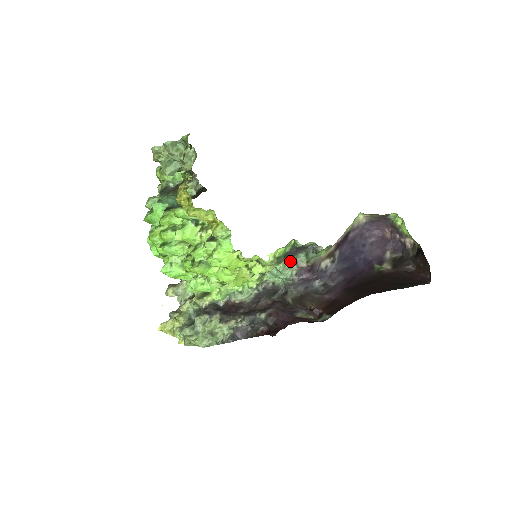
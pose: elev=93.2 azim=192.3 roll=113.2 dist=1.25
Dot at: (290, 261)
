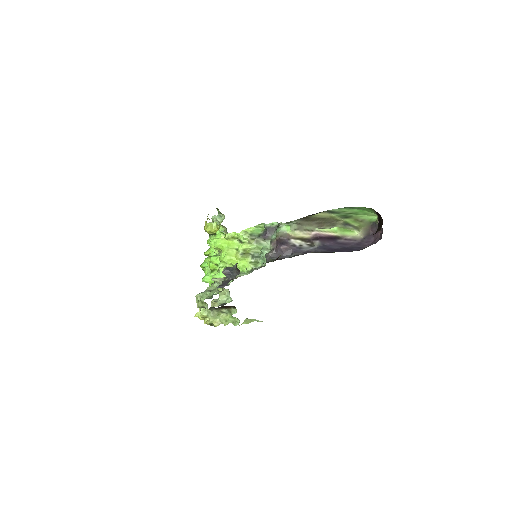
Dot at: occluded
